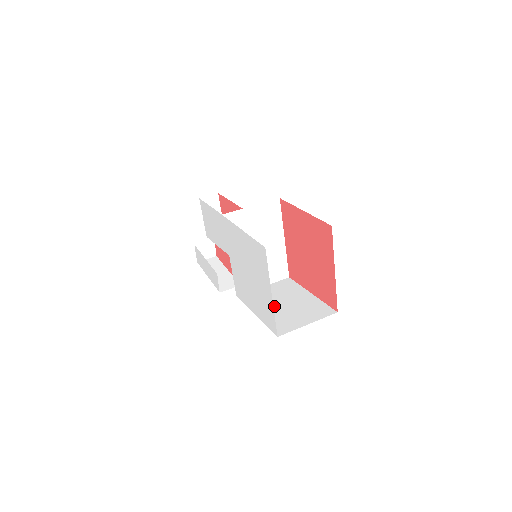
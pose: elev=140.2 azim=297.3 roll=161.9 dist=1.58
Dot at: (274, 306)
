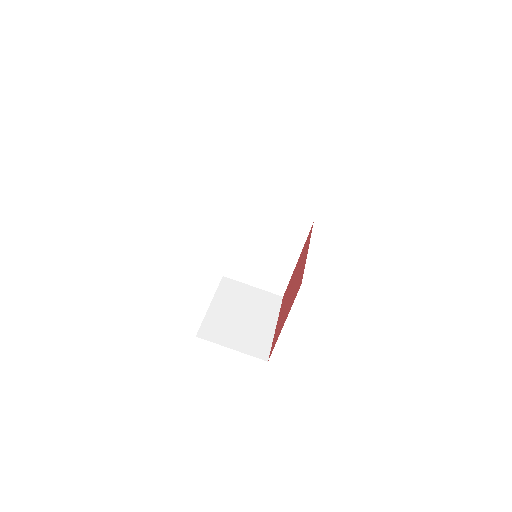
Dot at: (233, 310)
